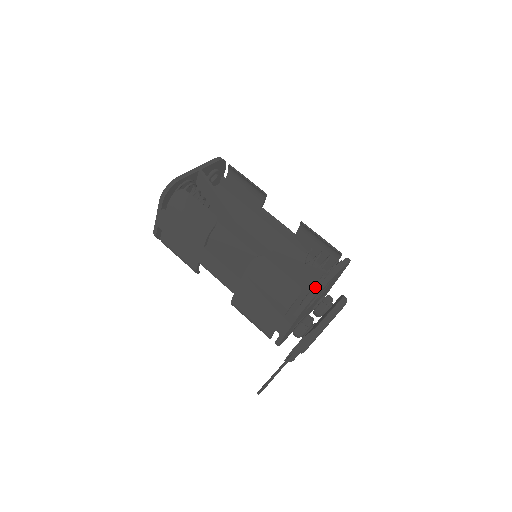
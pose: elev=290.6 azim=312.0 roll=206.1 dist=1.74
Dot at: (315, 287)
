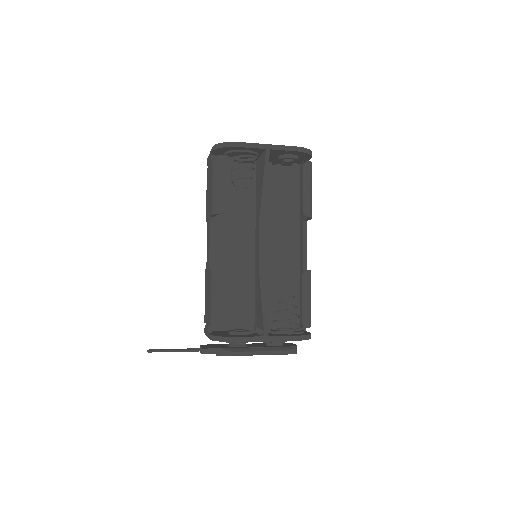
Dot at: (271, 324)
